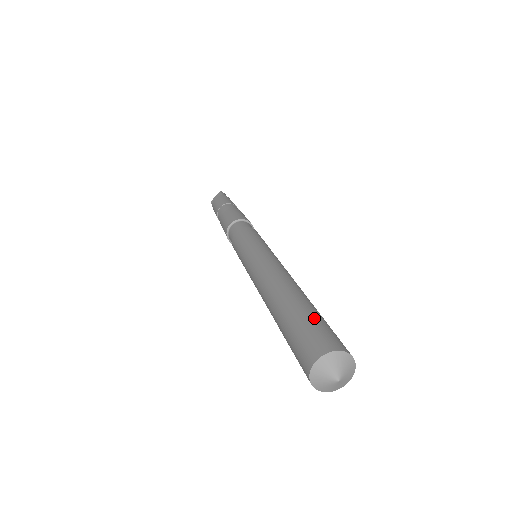
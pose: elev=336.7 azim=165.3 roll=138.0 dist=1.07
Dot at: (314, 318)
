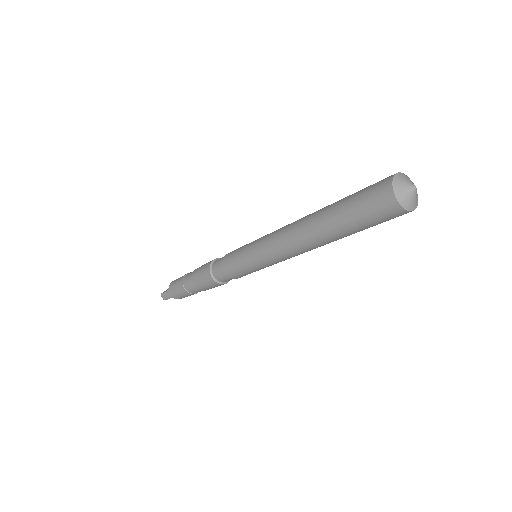
Dot at: occluded
